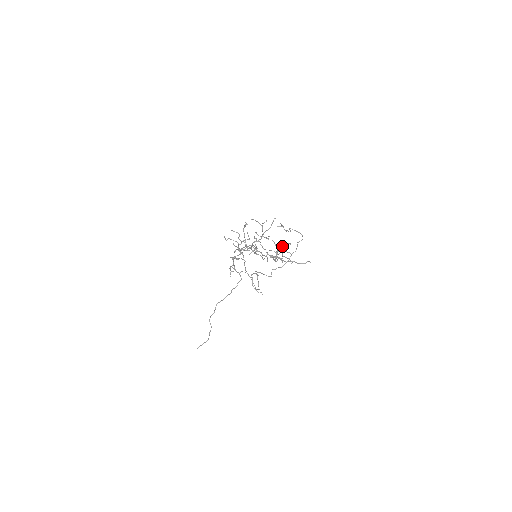
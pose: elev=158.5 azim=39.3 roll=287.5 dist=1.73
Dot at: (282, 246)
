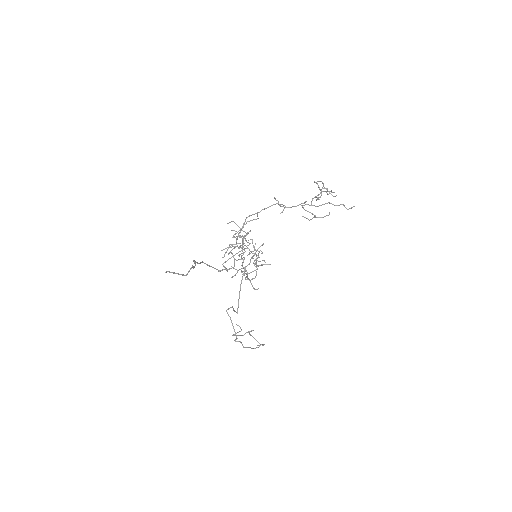
Dot at: (325, 191)
